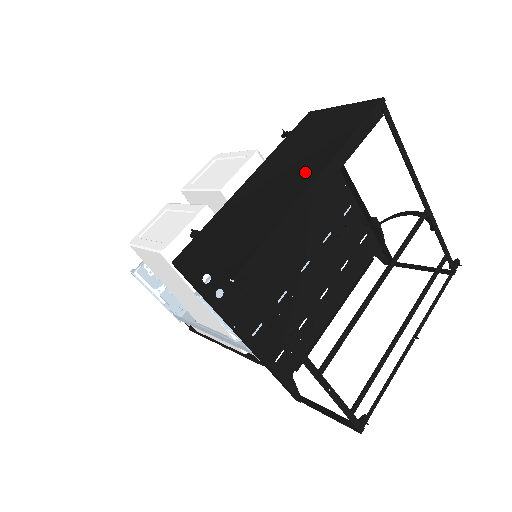
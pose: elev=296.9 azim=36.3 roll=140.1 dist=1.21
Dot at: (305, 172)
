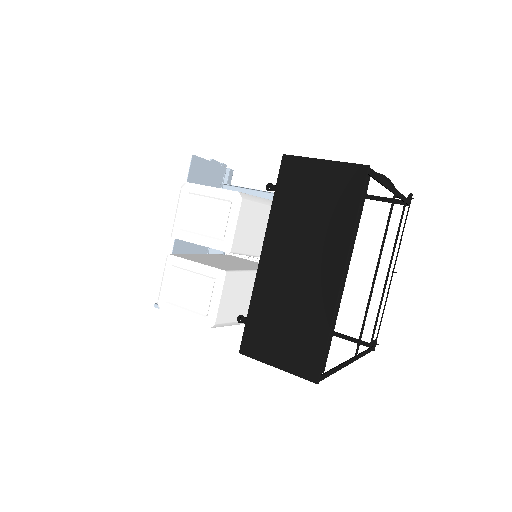
Dot at: (326, 264)
